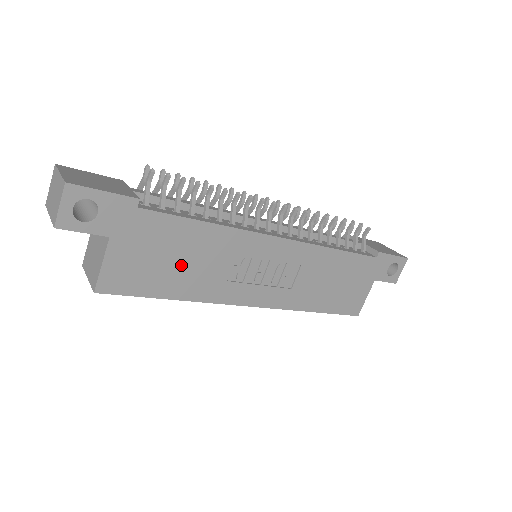
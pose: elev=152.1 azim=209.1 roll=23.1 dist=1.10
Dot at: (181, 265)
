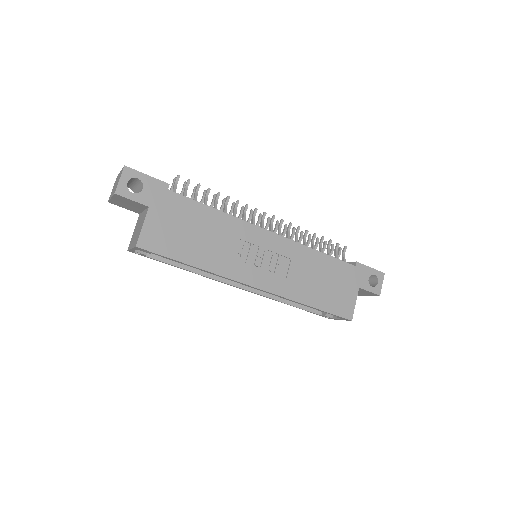
Dot at: (198, 238)
